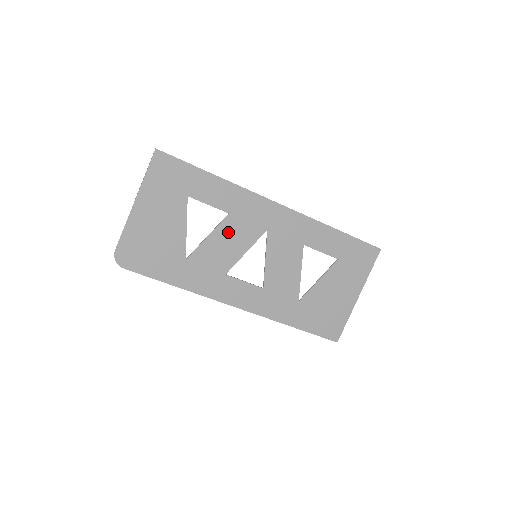
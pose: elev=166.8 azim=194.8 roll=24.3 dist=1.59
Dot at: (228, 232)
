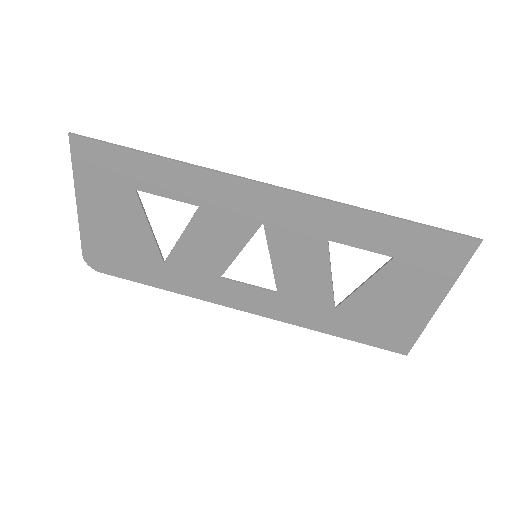
Dot at: (206, 229)
